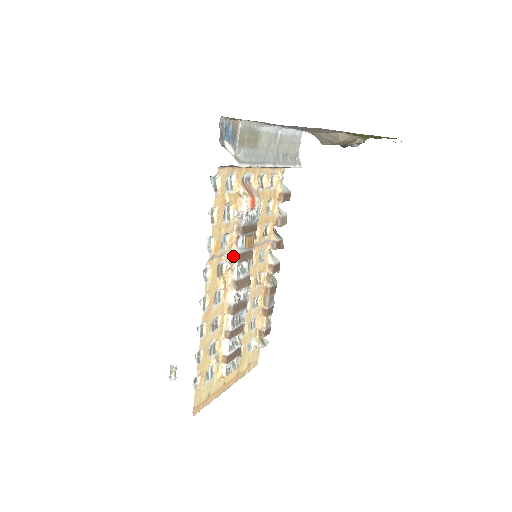
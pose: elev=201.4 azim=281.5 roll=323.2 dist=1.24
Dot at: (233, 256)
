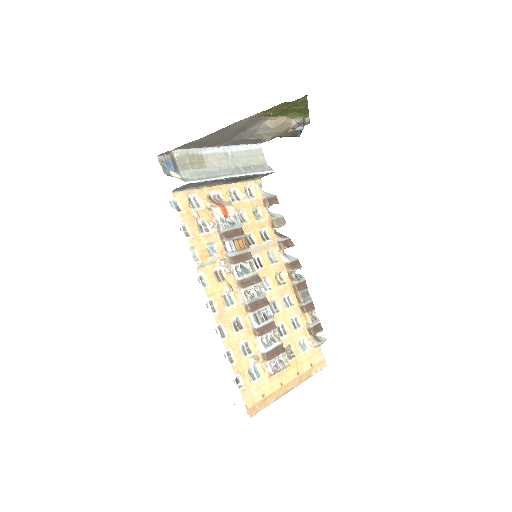
Dot at: (227, 260)
